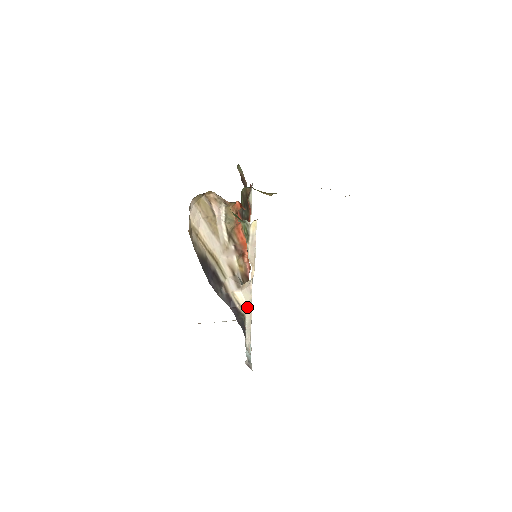
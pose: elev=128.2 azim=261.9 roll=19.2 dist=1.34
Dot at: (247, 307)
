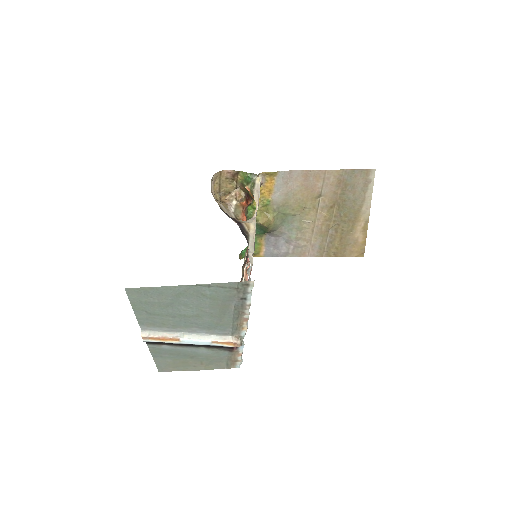
Dot at: (251, 228)
